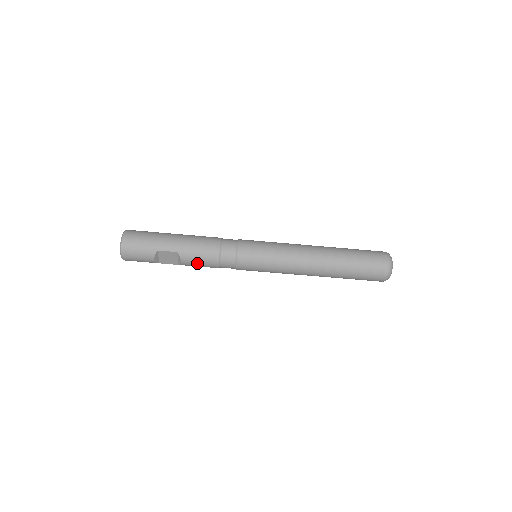
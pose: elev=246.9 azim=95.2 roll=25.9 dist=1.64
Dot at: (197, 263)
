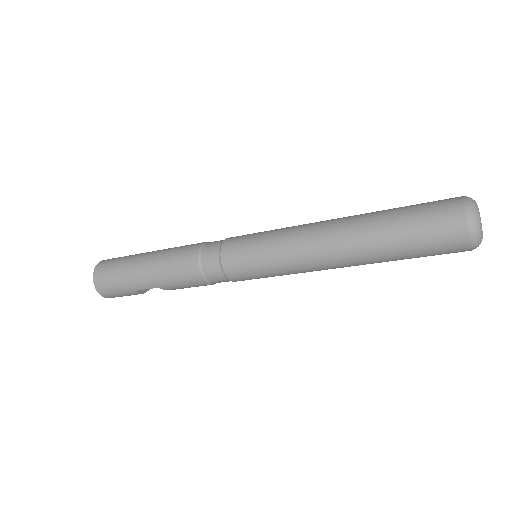
Dot at: (188, 287)
